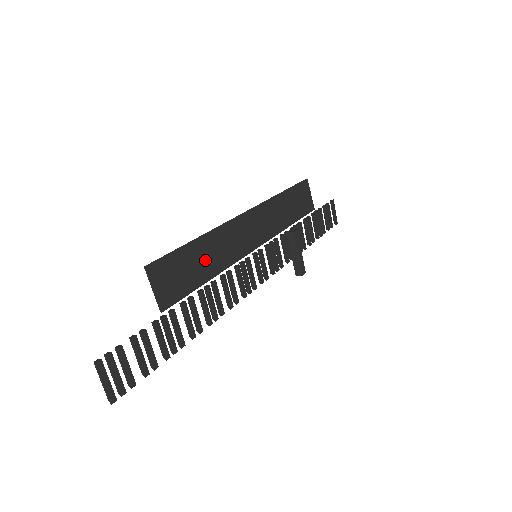
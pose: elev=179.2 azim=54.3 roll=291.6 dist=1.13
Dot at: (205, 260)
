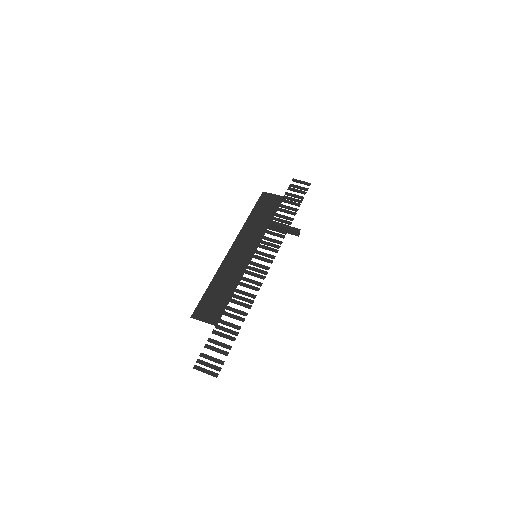
Dot at: (224, 286)
